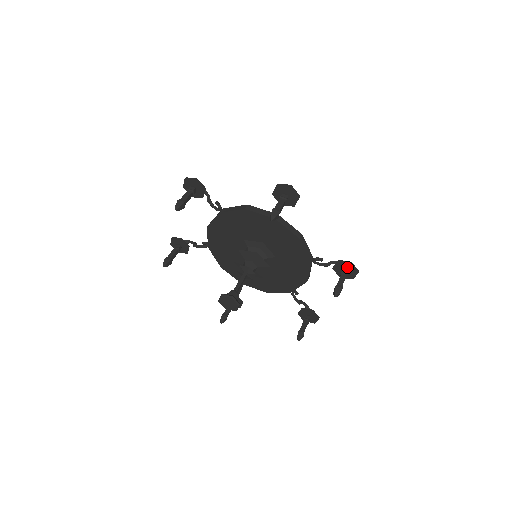
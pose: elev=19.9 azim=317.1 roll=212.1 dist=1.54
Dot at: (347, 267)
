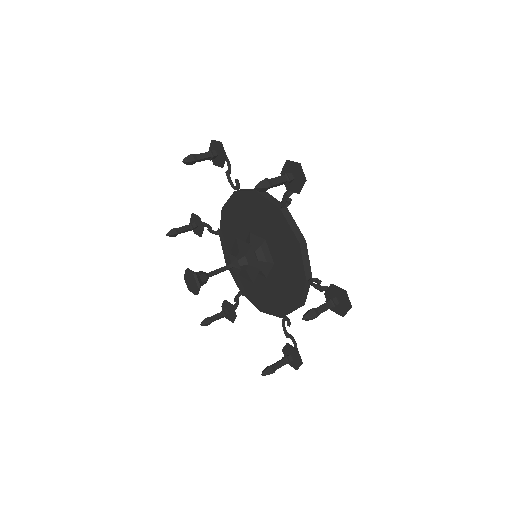
Dot at: (290, 171)
